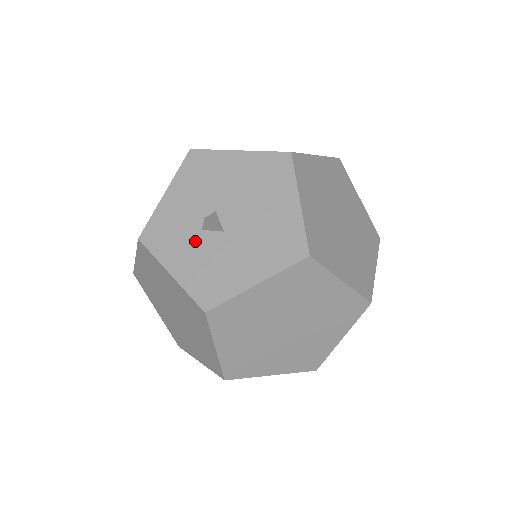
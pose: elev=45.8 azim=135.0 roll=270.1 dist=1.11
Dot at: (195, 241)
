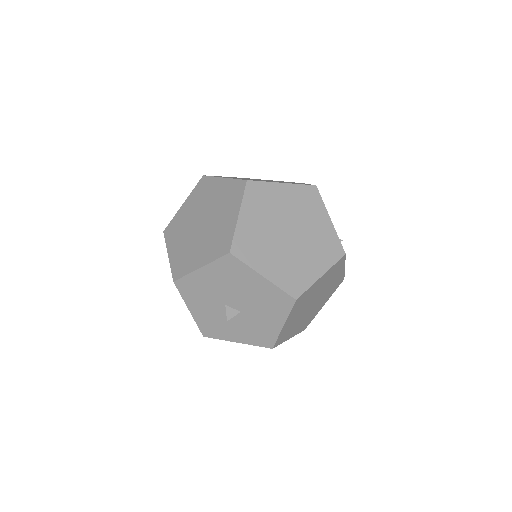
Dot at: (232, 323)
